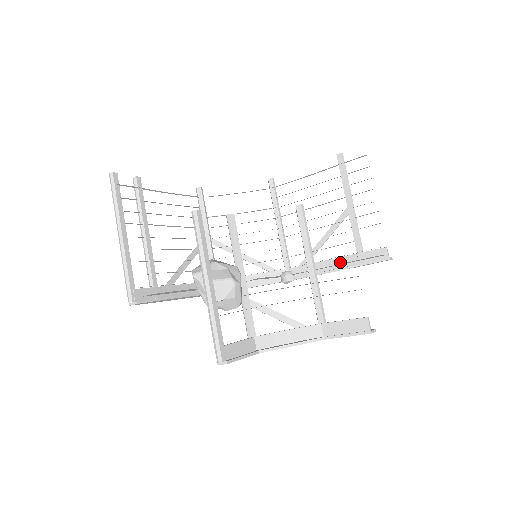
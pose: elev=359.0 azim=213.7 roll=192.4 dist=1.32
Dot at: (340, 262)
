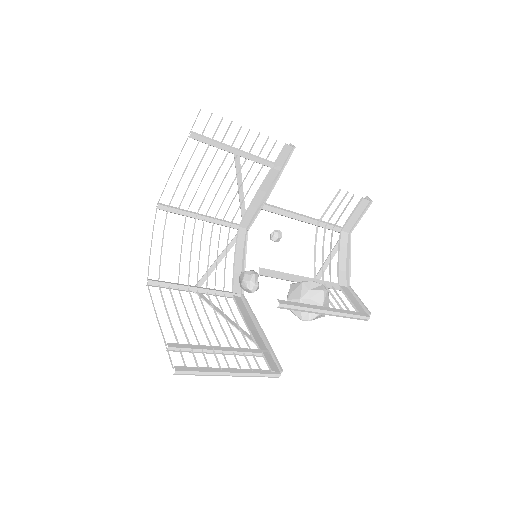
Dot at: (267, 184)
